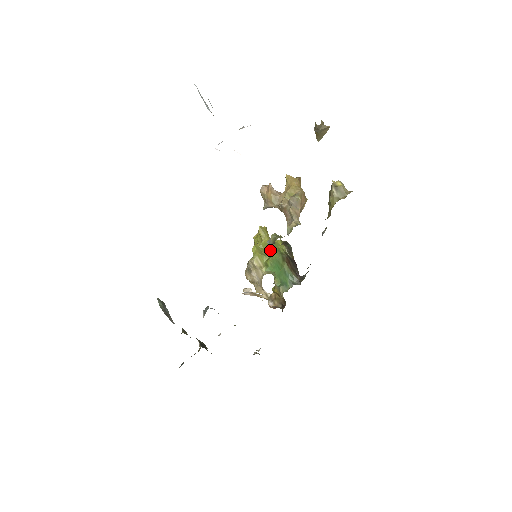
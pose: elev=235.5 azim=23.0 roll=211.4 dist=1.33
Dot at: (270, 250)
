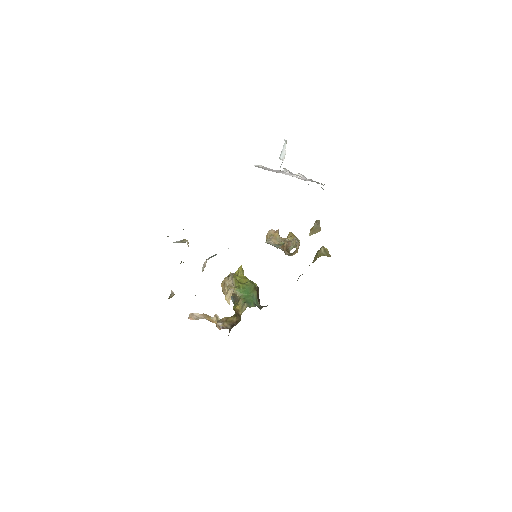
Dot at: (243, 282)
